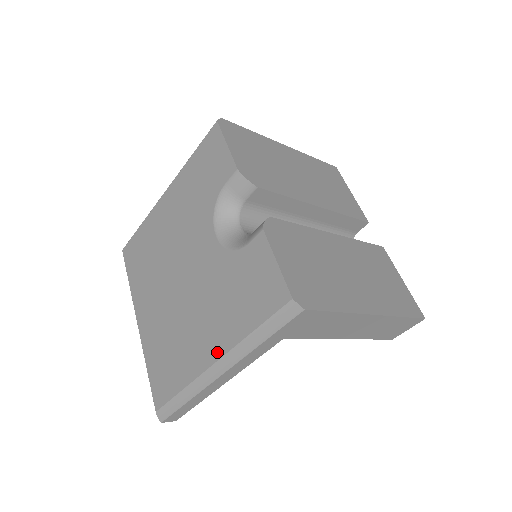
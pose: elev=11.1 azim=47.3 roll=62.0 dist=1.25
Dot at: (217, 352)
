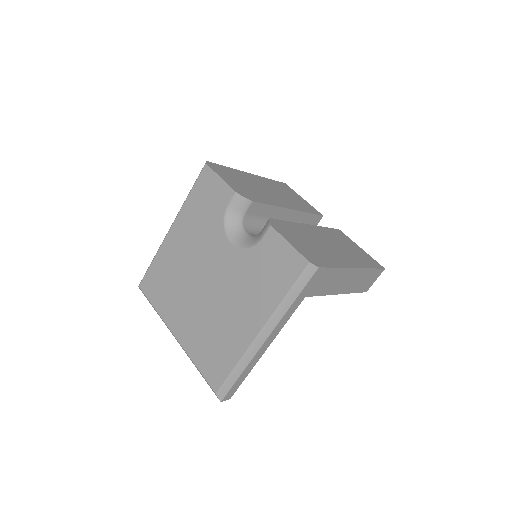
Dot at: (259, 323)
